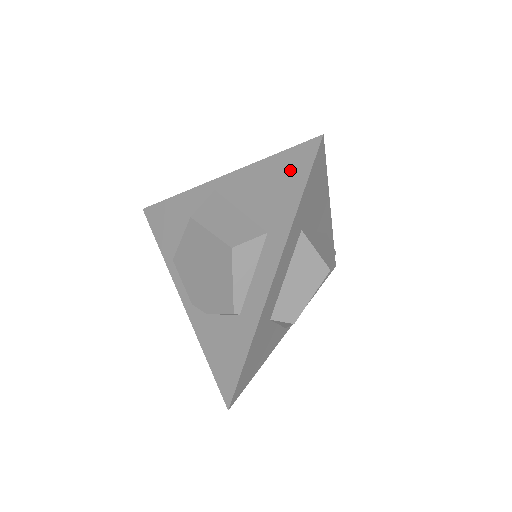
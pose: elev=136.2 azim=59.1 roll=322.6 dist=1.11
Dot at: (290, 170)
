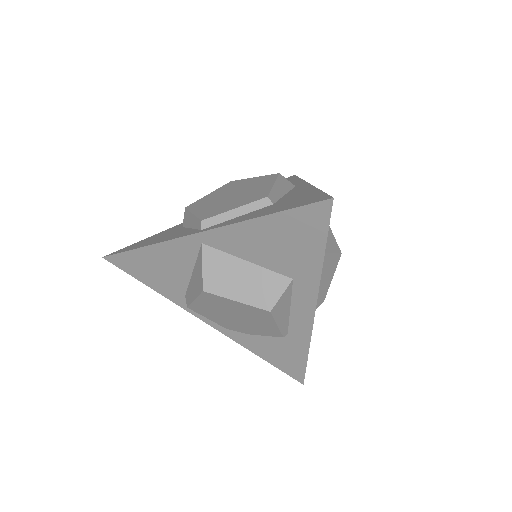
Dot at: (300, 229)
